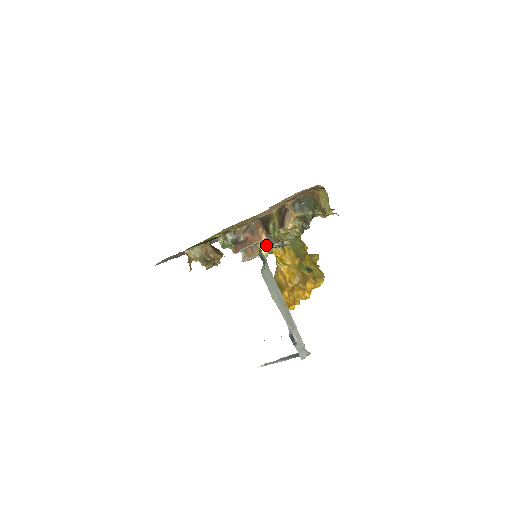
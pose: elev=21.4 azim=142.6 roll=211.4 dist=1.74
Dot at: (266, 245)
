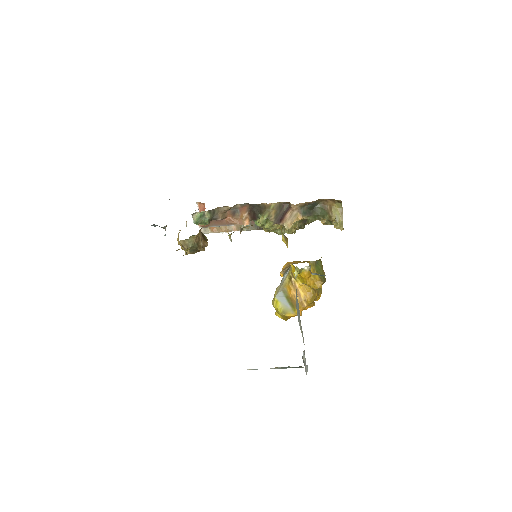
Dot at: (238, 225)
